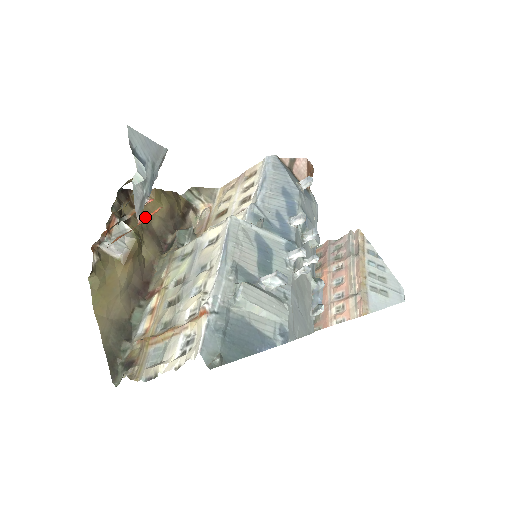
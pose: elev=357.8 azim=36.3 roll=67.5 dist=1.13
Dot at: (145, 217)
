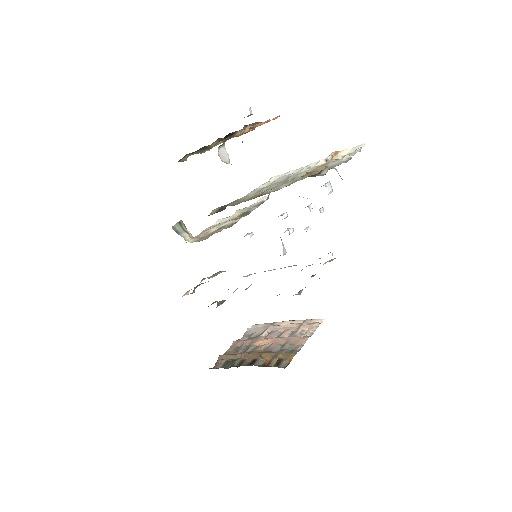
Dot at: occluded
